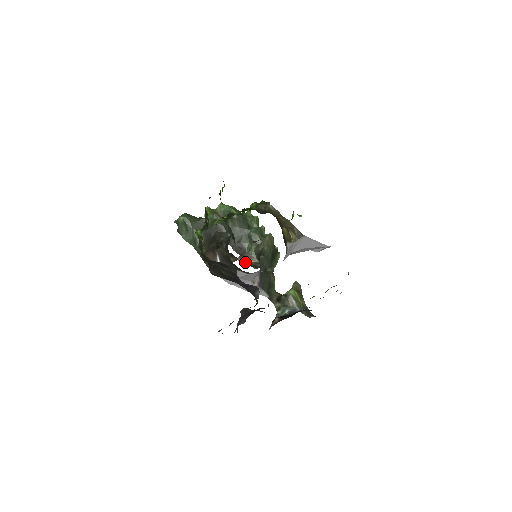
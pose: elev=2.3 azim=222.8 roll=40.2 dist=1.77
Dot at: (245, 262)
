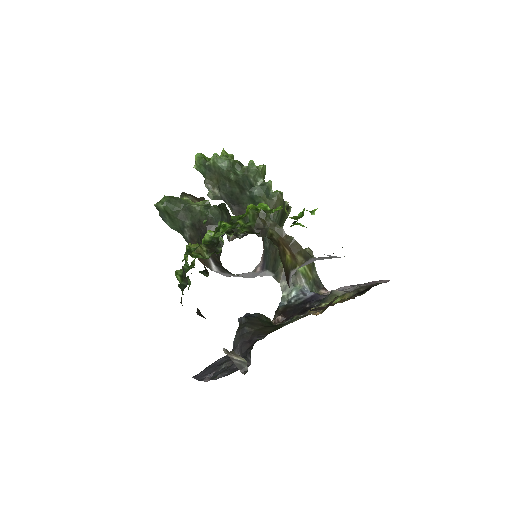
Dot at: (231, 358)
